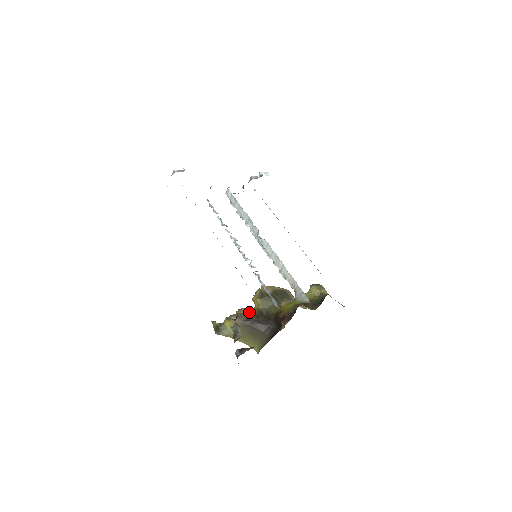
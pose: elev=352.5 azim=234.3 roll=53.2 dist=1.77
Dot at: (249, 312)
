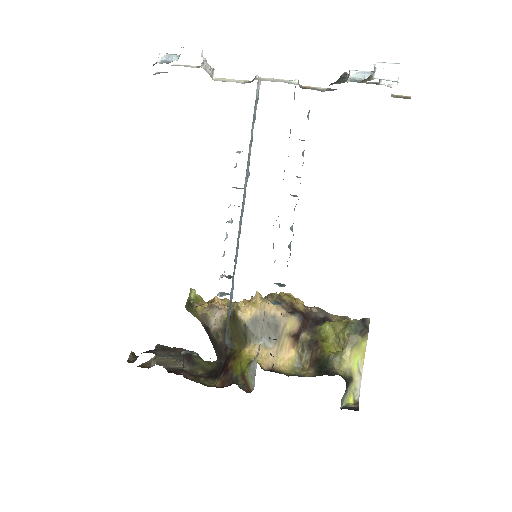
Dot at: (216, 320)
